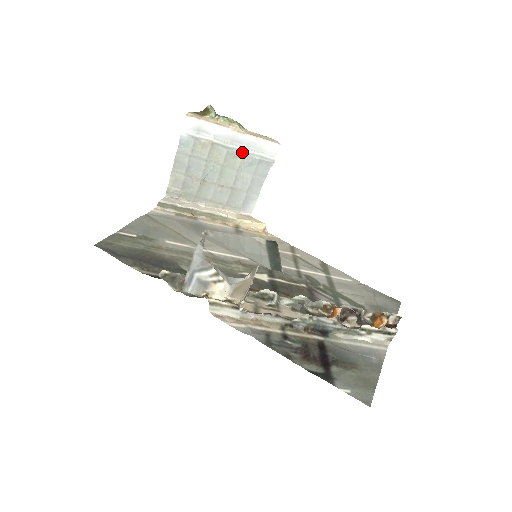
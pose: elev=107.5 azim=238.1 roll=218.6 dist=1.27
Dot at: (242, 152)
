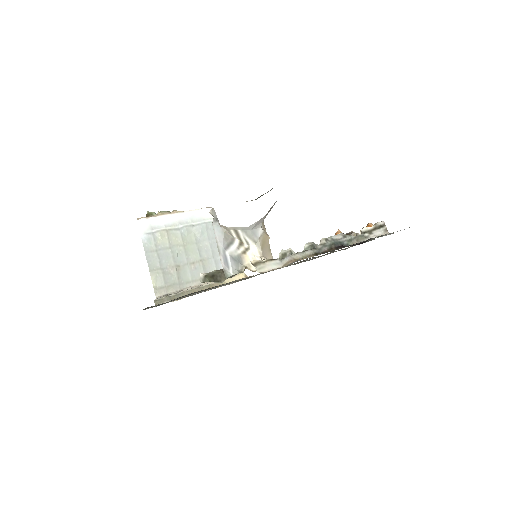
Dot at: (191, 227)
